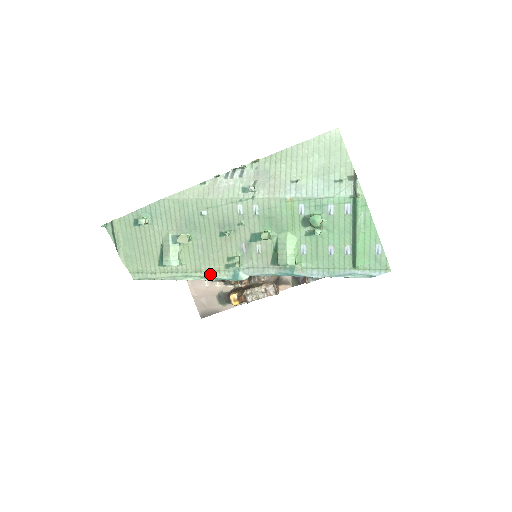
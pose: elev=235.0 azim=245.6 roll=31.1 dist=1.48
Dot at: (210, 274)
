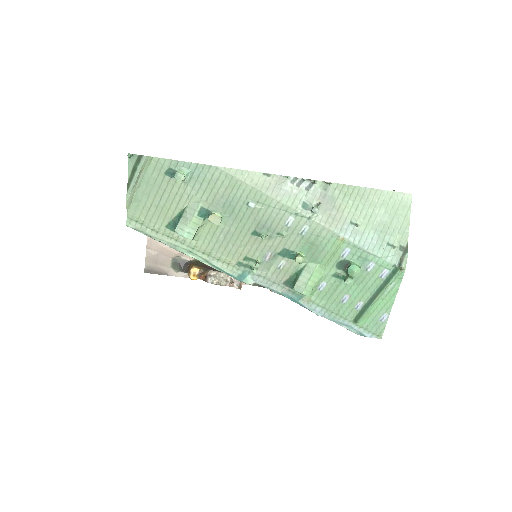
Dot at: (217, 262)
